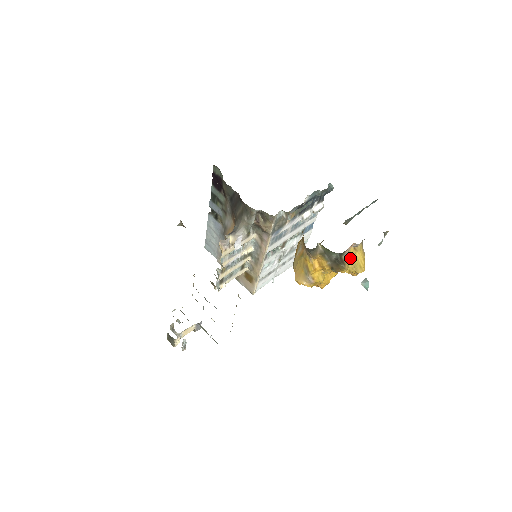
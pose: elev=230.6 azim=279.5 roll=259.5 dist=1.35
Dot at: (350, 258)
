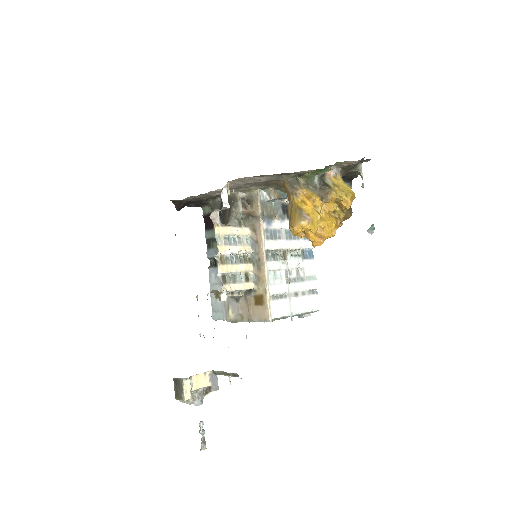
Dot at: (335, 186)
